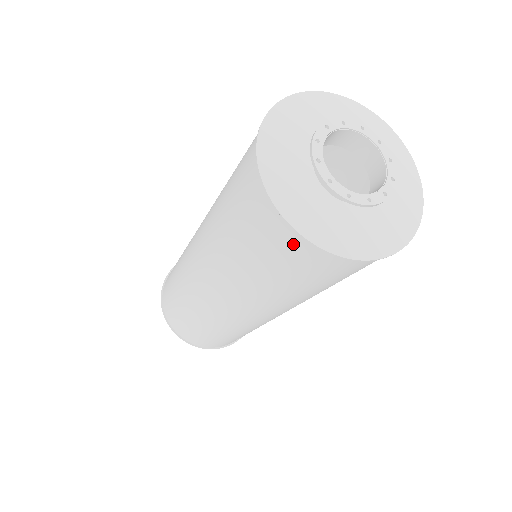
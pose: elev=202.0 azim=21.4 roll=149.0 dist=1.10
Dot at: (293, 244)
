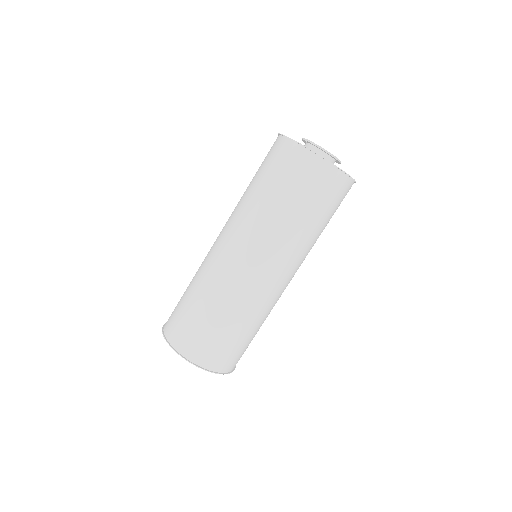
Dot at: (302, 159)
